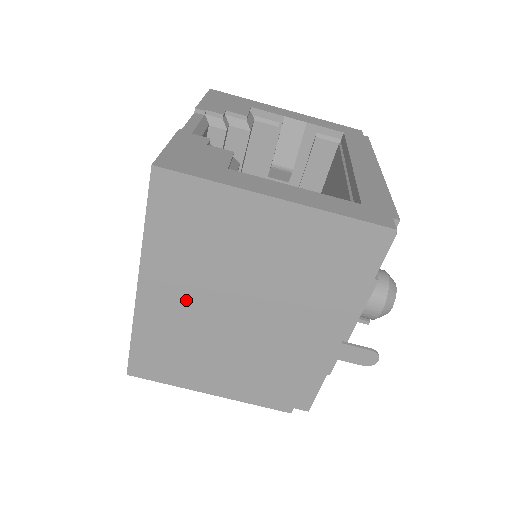
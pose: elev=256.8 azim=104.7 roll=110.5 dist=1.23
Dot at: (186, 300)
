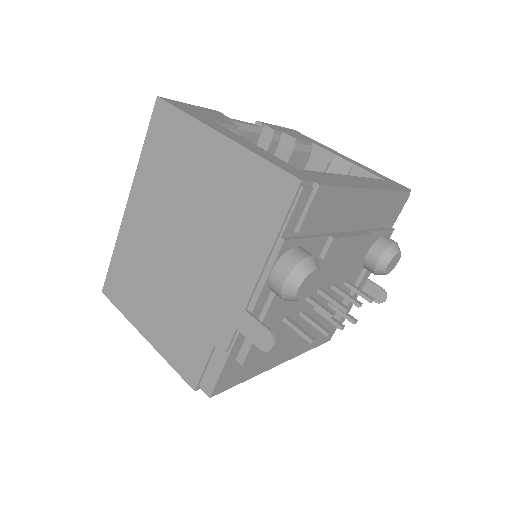
Dot at: (150, 224)
